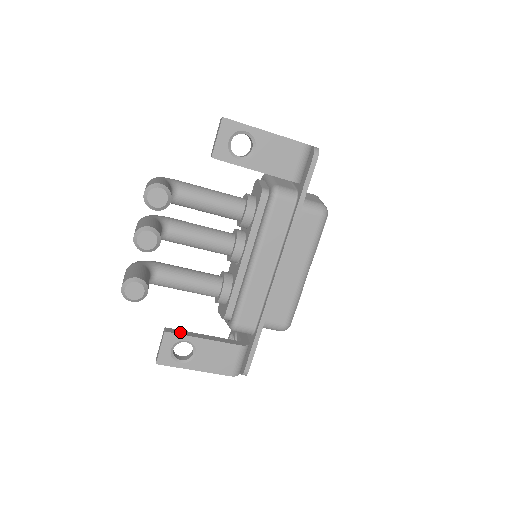
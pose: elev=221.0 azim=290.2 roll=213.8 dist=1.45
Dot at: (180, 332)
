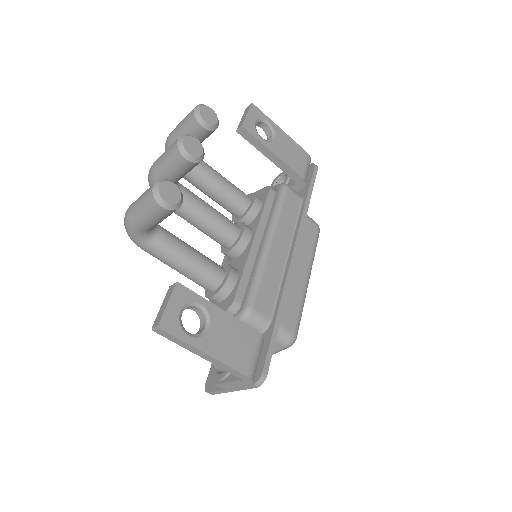
Dot at: (191, 293)
